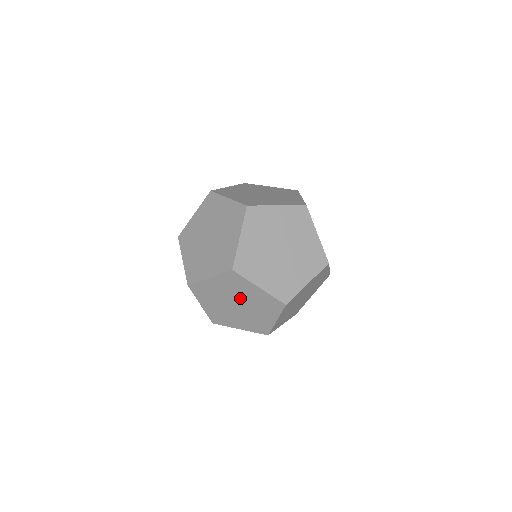
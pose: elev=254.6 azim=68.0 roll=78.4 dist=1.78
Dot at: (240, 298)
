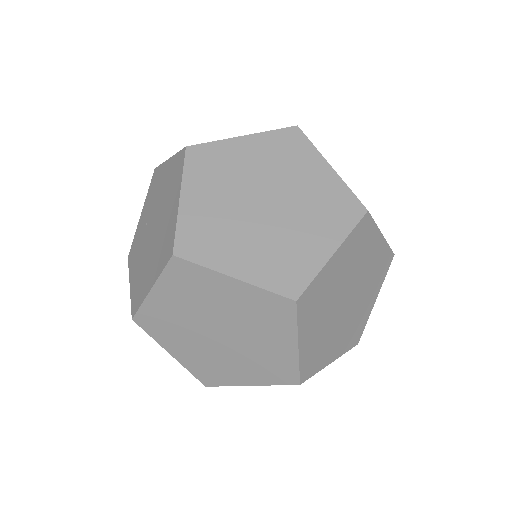
Dot at: occluded
